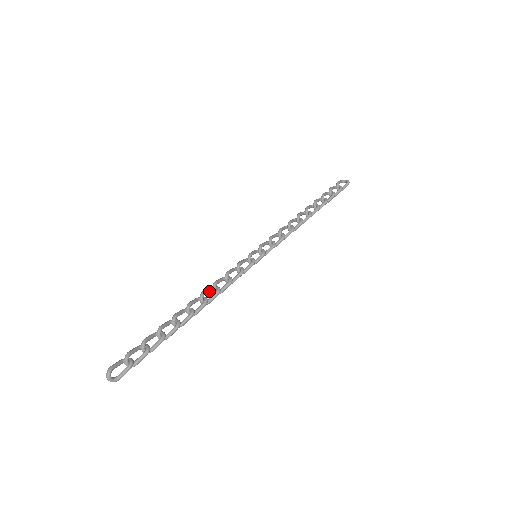
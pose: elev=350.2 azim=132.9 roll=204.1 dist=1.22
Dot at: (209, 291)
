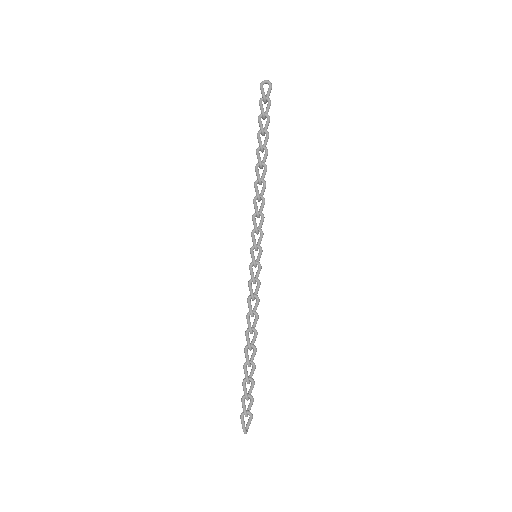
Dot at: (249, 320)
